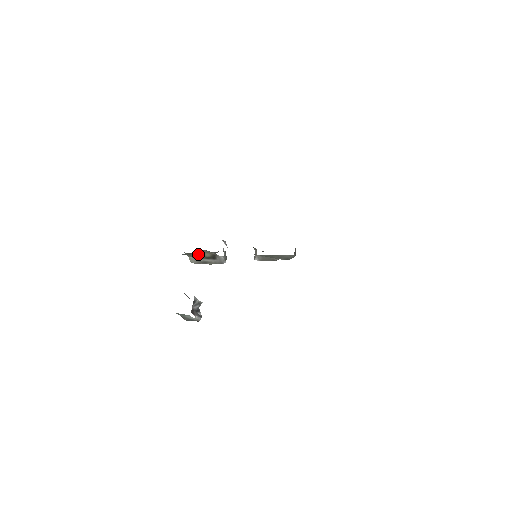
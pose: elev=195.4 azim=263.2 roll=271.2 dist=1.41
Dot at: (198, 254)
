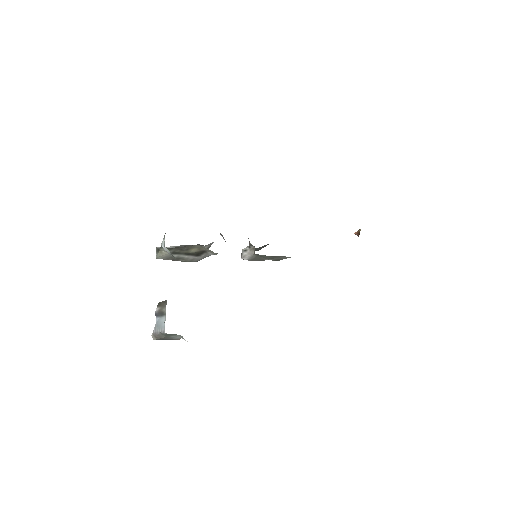
Dot at: (181, 248)
